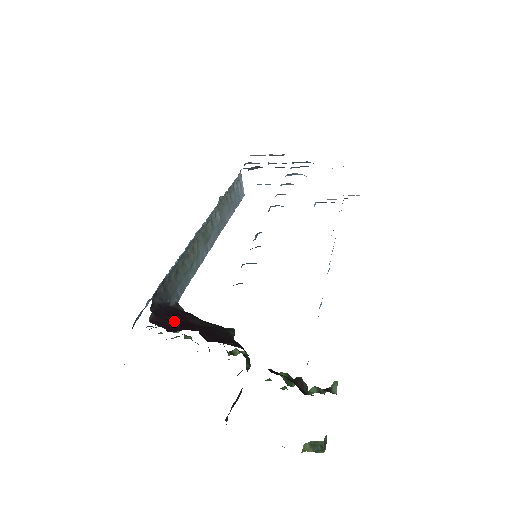
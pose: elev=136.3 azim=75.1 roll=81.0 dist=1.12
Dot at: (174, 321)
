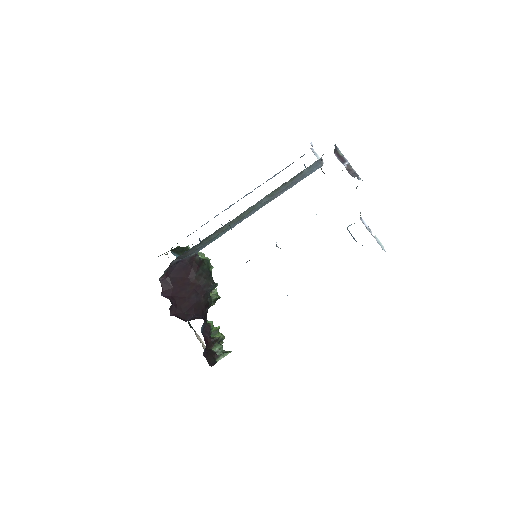
Dot at: (176, 279)
